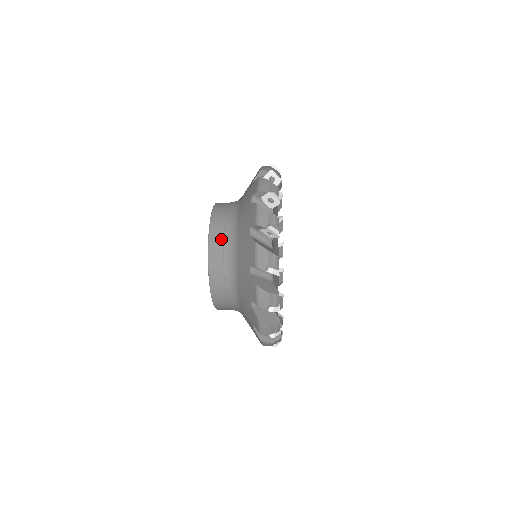
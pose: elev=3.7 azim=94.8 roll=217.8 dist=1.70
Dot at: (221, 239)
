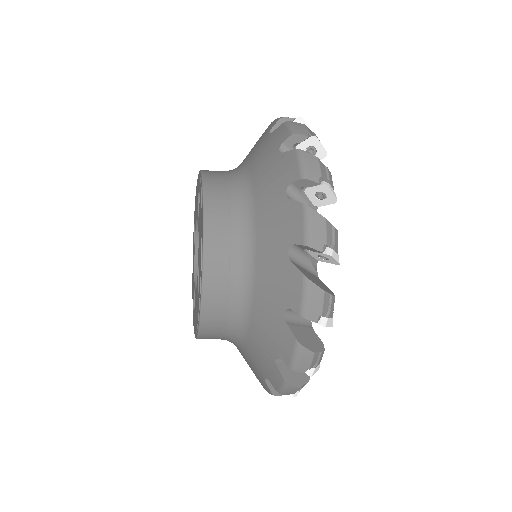
Dot at: (220, 172)
